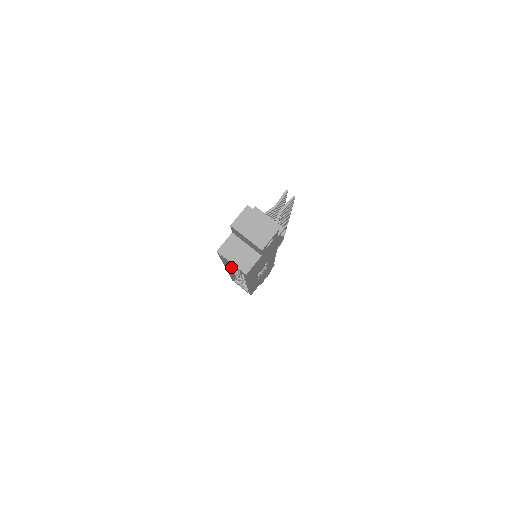
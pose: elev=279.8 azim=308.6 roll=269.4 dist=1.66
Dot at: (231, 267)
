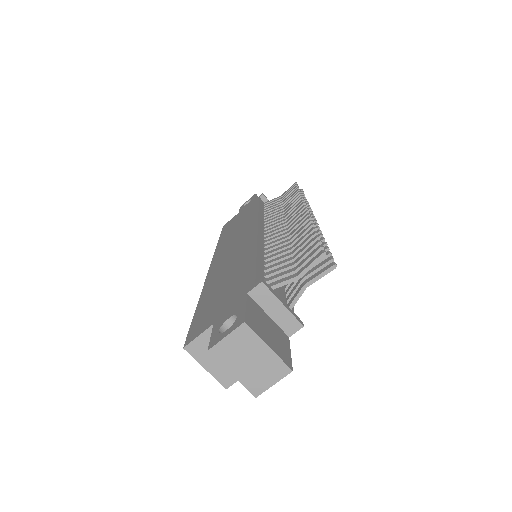
Dot at: occluded
